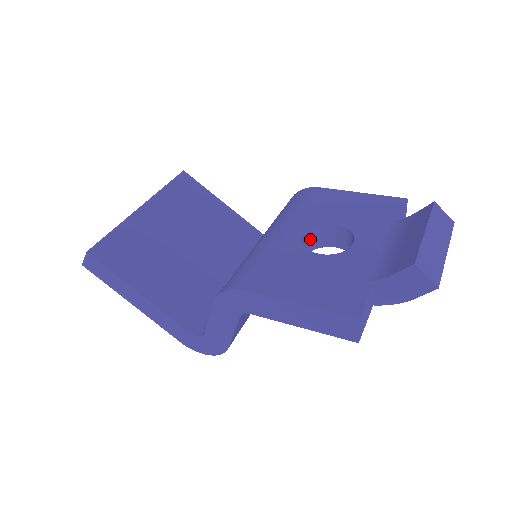
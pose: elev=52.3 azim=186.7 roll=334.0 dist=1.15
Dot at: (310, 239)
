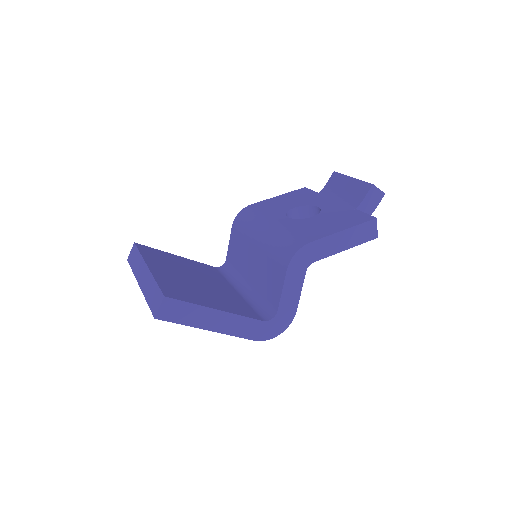
Dot at: occluded
